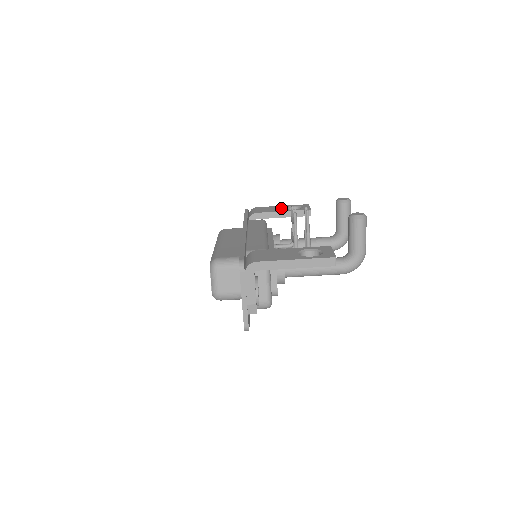
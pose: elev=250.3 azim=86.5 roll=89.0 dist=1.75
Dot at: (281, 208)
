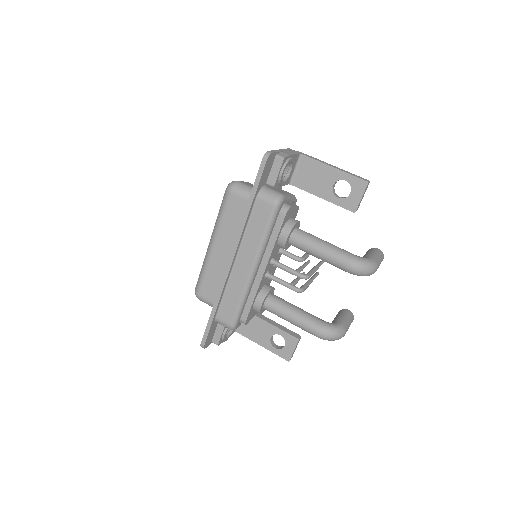
Dot at: occluded
